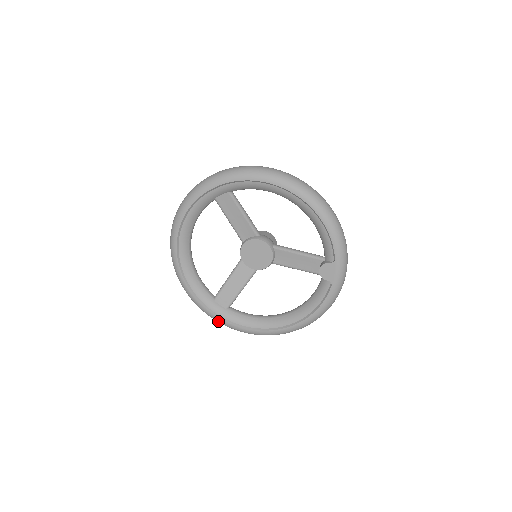
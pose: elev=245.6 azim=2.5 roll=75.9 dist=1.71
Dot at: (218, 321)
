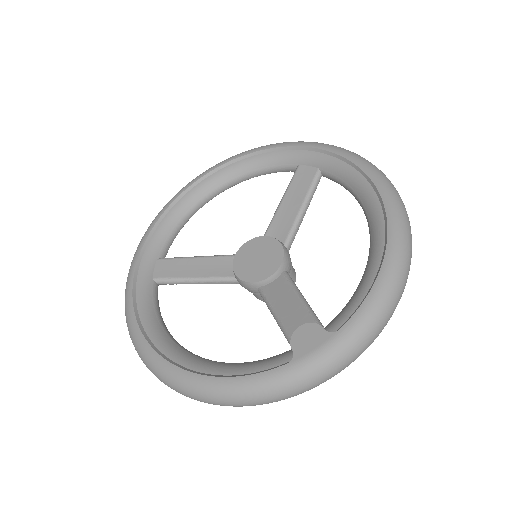
Dot at: (128, 278)
